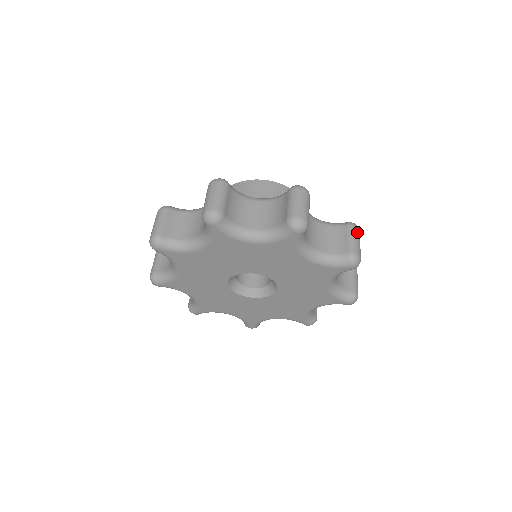
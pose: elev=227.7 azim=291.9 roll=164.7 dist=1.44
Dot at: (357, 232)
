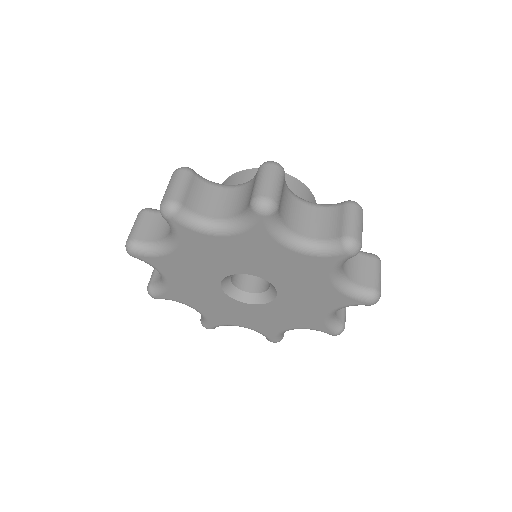
Dot at: occluded
